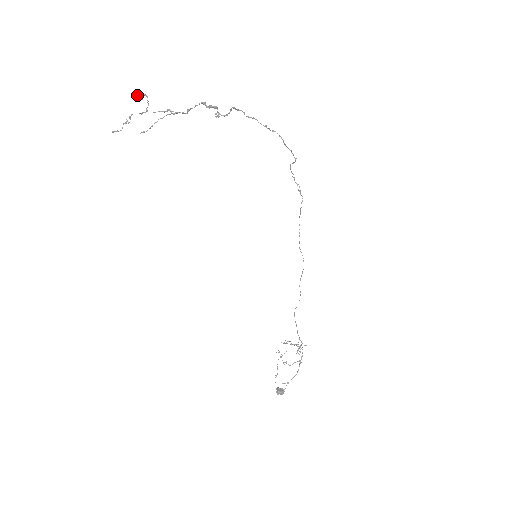
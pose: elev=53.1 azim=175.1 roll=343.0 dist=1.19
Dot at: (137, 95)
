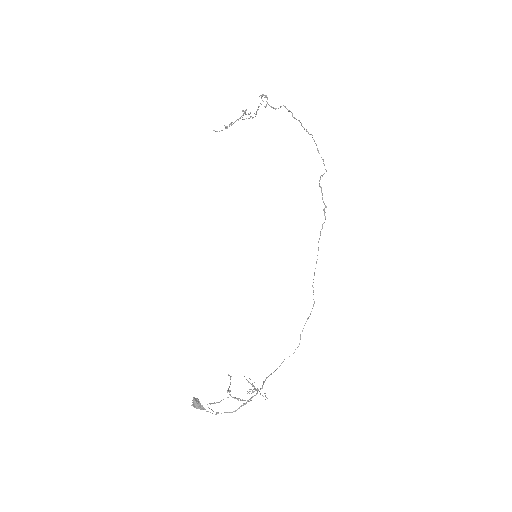
Dot at: (243, 111)
